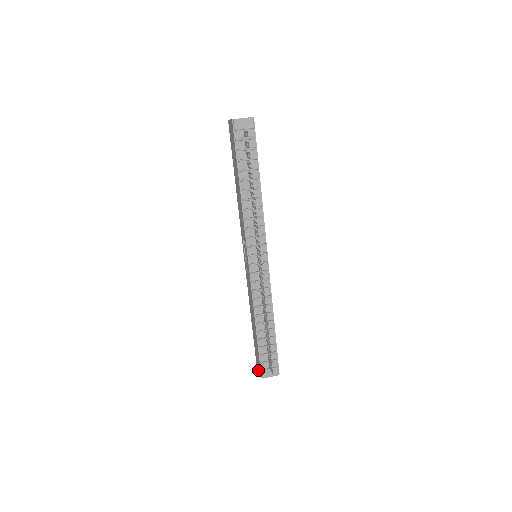
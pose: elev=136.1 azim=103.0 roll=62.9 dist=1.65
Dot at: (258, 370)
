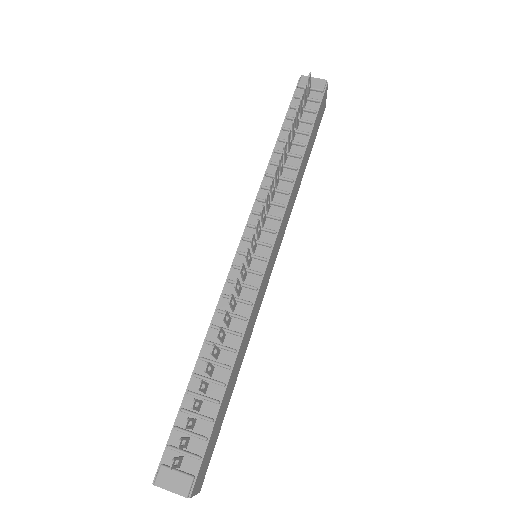
Dot at: occluded
